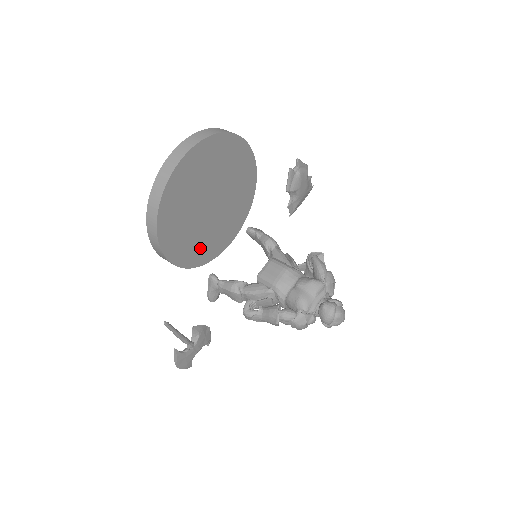
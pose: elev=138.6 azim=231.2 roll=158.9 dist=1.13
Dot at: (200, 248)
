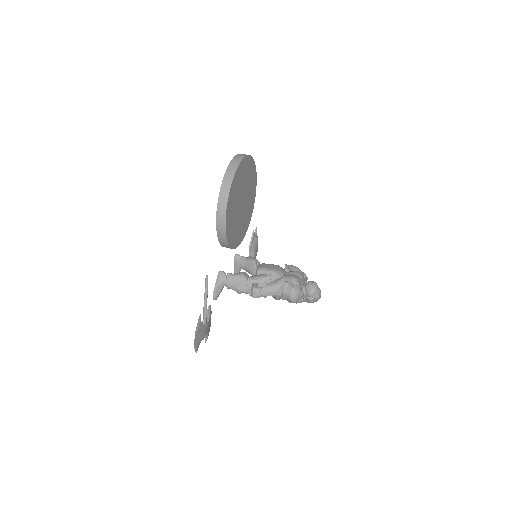
Dot at: (232, 230)
